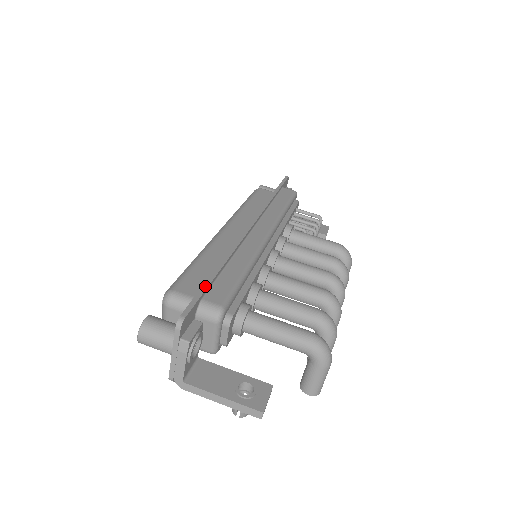
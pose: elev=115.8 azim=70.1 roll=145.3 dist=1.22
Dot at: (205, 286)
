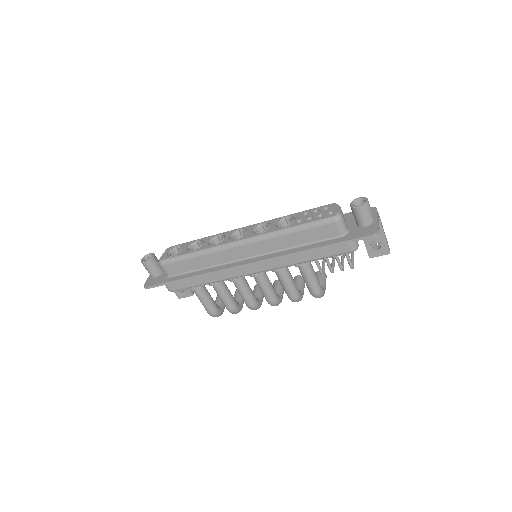
Dot at: (170, 283)
